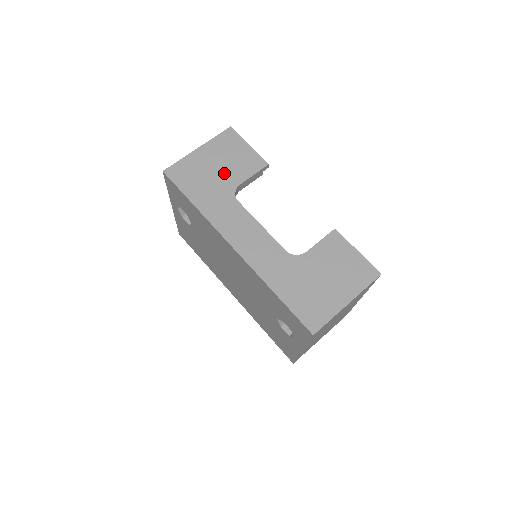
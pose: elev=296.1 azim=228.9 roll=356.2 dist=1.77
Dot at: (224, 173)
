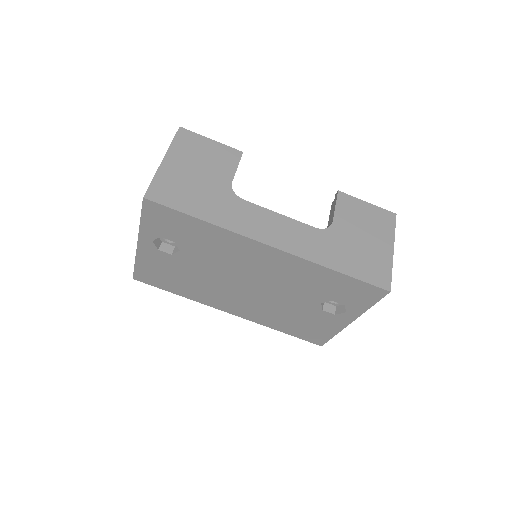
Dot at: (209, 176)
